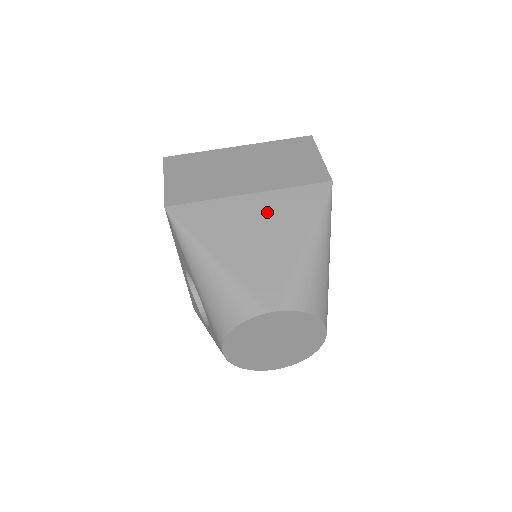
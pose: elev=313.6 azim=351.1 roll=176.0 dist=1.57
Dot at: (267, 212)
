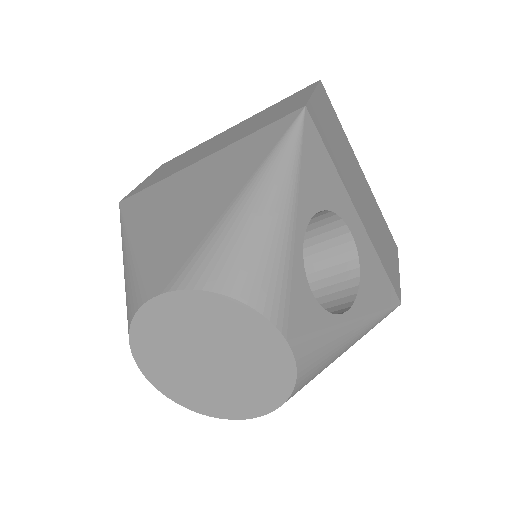
Dot at: (211, 172)
